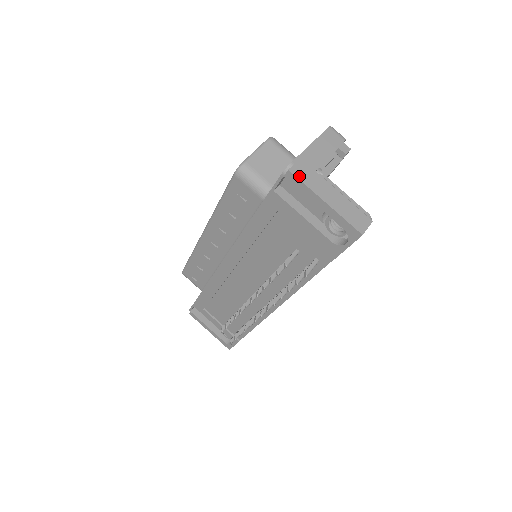
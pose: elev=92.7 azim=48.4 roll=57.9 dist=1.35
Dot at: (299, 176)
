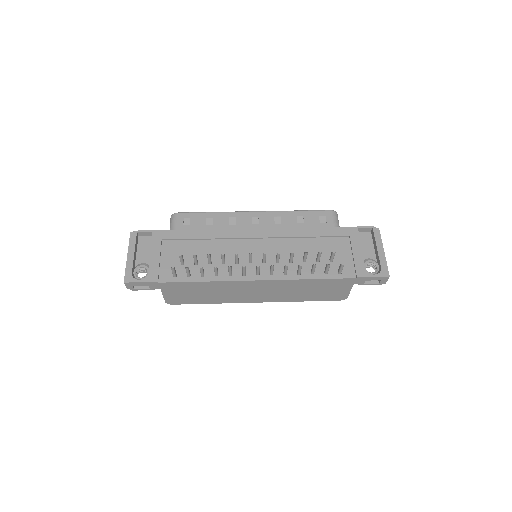
Dot at: (380, 234)
